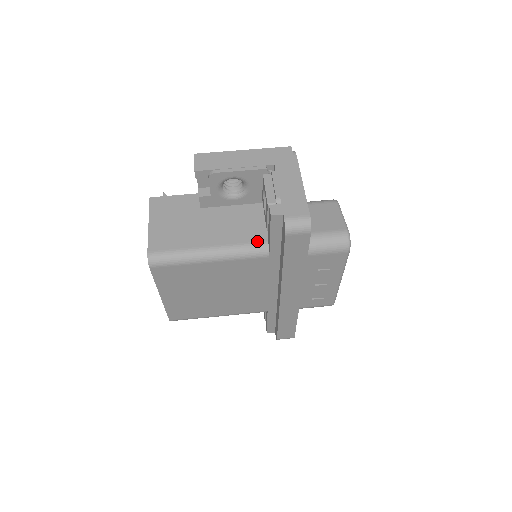
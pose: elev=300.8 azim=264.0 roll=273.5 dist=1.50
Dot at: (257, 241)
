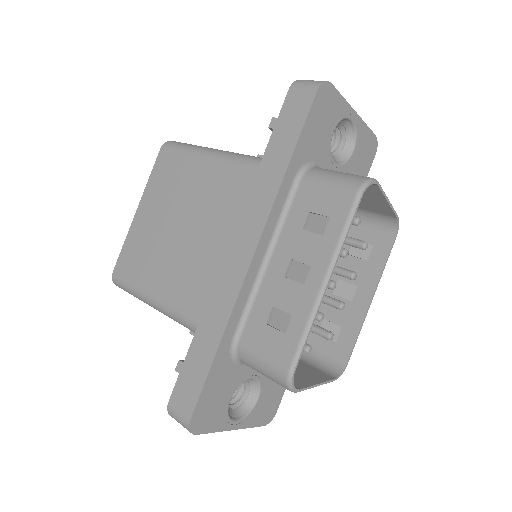
Dot at: occluded
